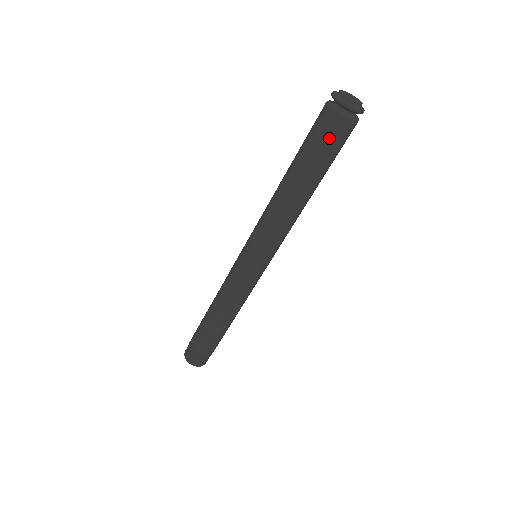
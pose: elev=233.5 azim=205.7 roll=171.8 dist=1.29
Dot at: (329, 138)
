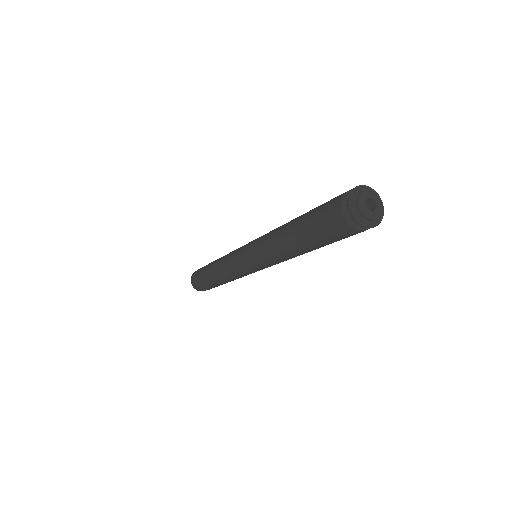
Dot at: (343, 238)
